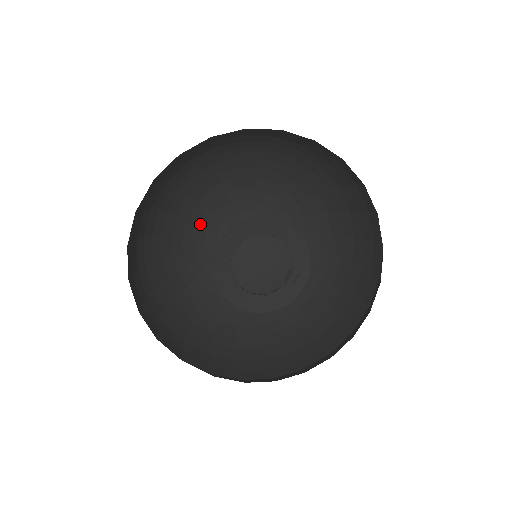
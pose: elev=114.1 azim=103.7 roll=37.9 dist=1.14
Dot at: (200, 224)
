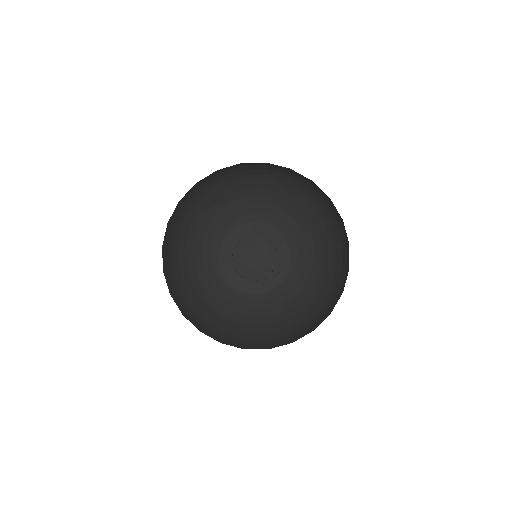
Dot at: (228, 232)
